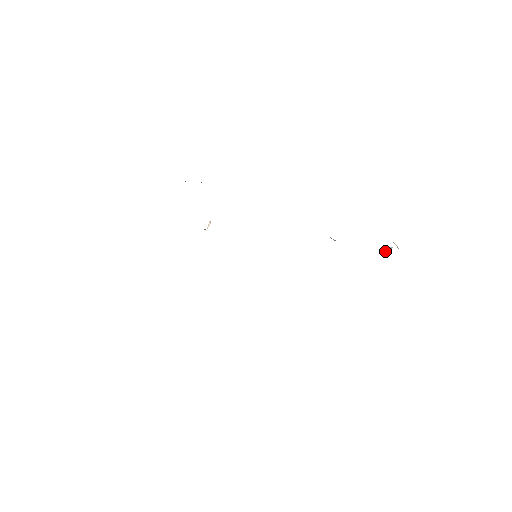
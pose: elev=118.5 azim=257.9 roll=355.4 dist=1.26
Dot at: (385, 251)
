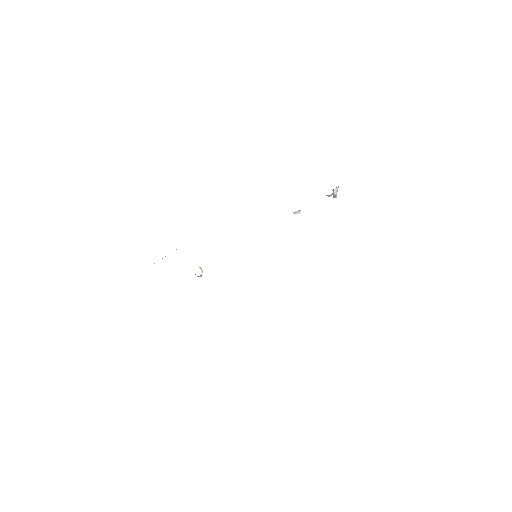
Dot at: (336, 197)
